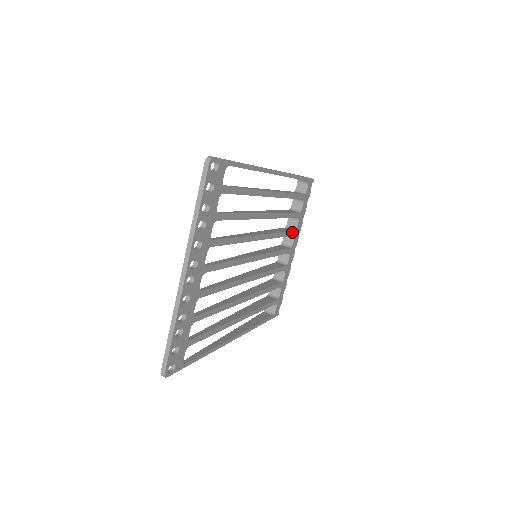
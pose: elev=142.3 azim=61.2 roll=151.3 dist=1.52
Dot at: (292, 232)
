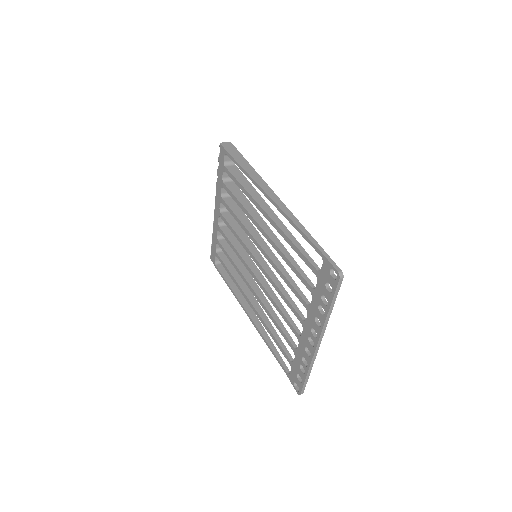
Dot at: (234, 201)
